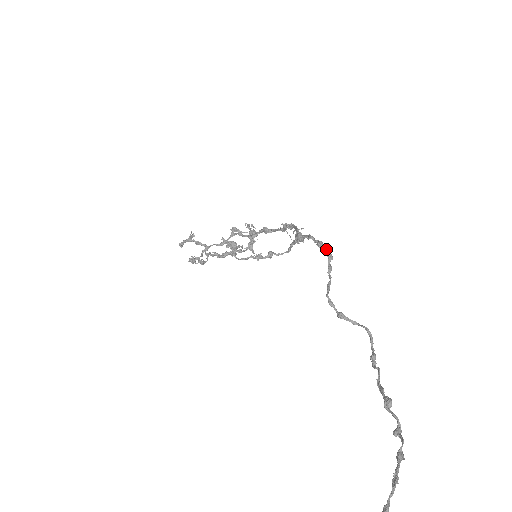
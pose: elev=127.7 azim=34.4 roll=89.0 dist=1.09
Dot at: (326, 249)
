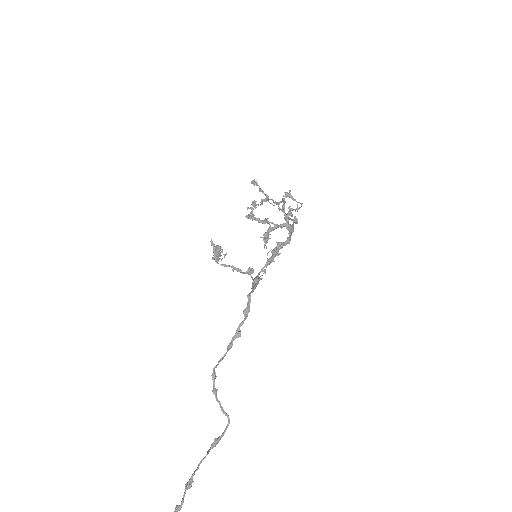
Dot at: (243, 322)
